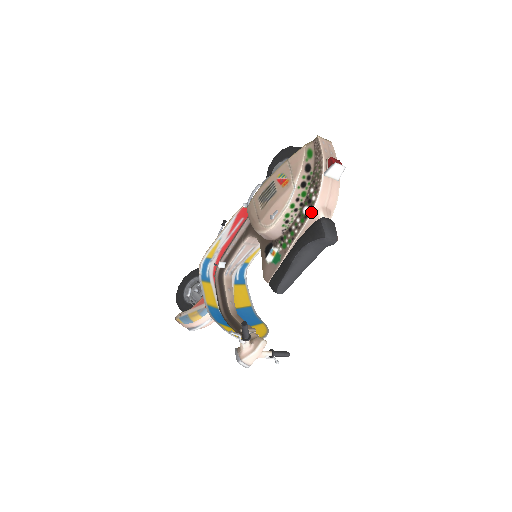
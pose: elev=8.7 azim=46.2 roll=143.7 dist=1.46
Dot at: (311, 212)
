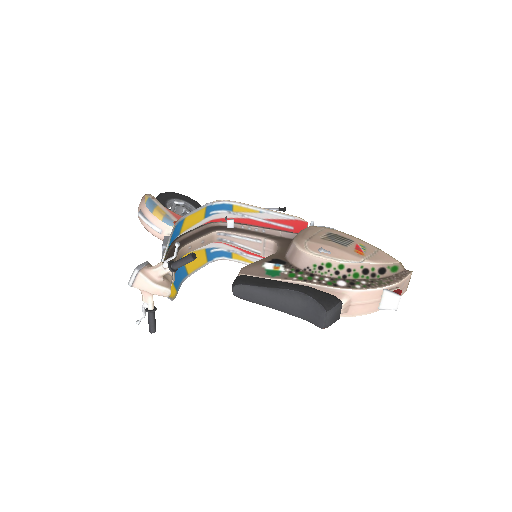
Dot at: (344, 288)
